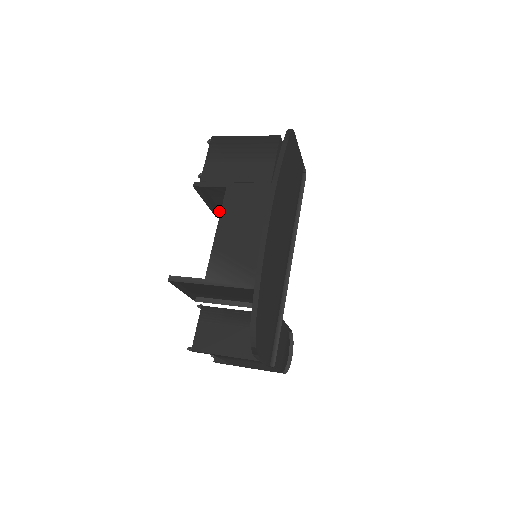
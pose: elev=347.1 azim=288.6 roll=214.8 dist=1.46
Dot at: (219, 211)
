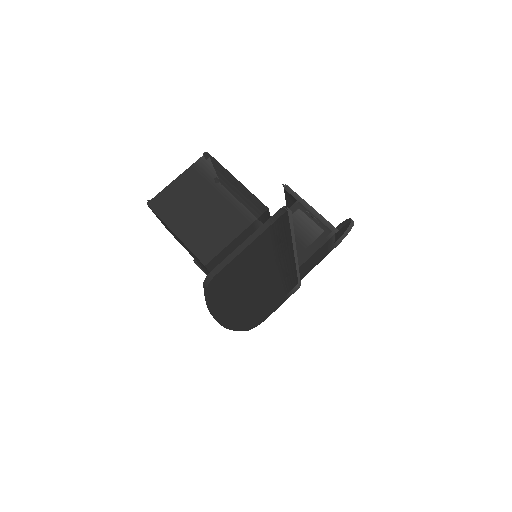
Dot at: occluded
